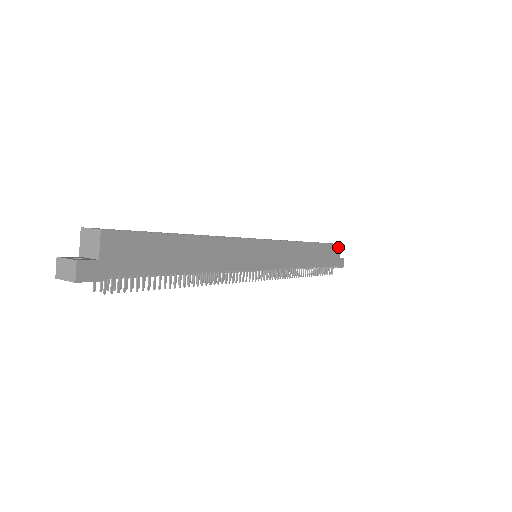
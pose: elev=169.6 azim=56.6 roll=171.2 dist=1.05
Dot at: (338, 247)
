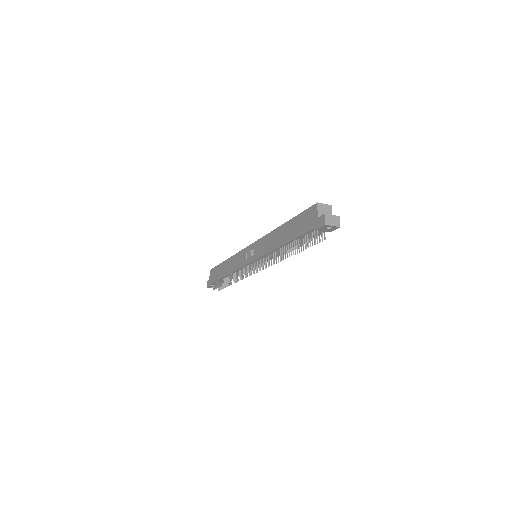
Dot at: occluded
